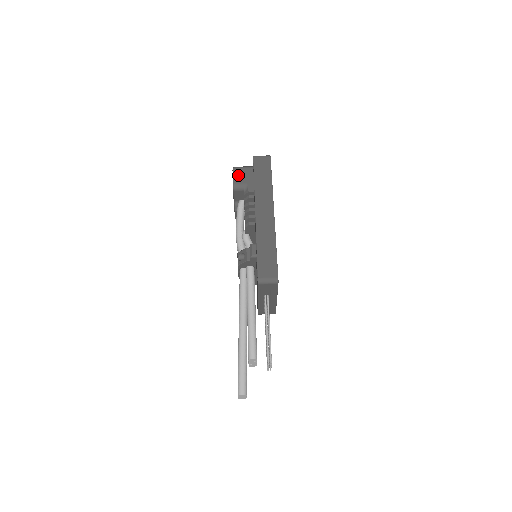
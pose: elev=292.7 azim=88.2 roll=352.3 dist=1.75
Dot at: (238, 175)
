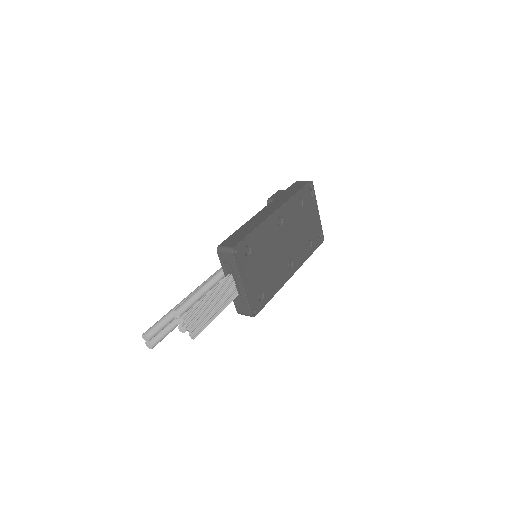
Dot at: (277, 194)
